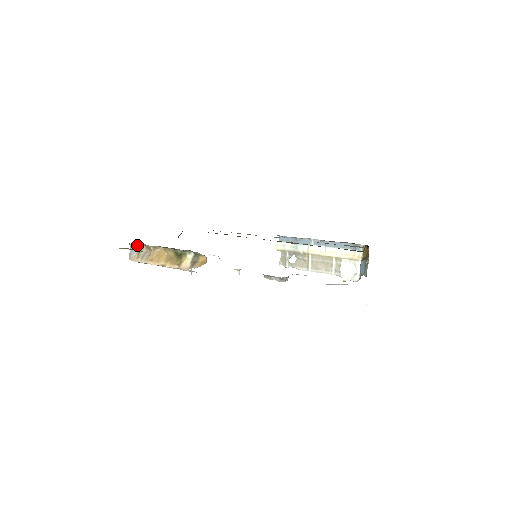
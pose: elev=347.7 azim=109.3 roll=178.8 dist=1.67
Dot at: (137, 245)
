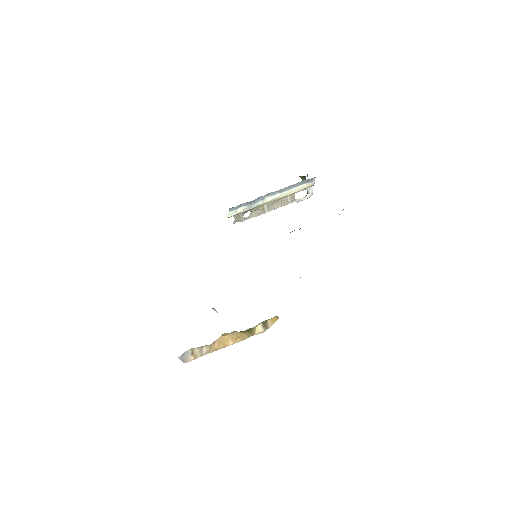
Dot at: (185, 352)
